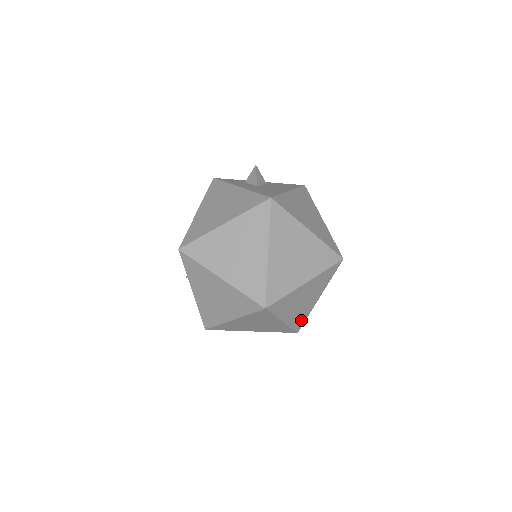
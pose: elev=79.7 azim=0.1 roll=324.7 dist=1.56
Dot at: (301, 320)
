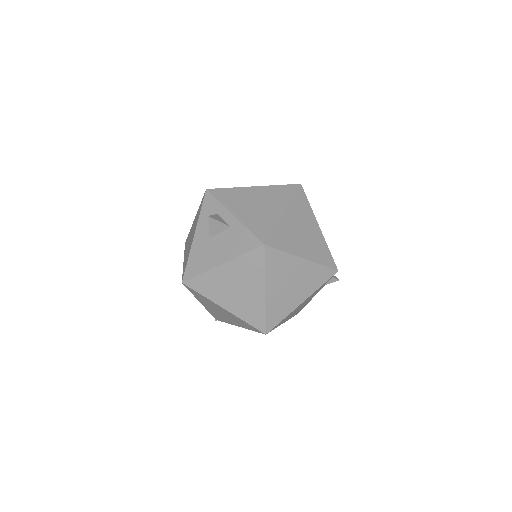
Dot at: occluded
